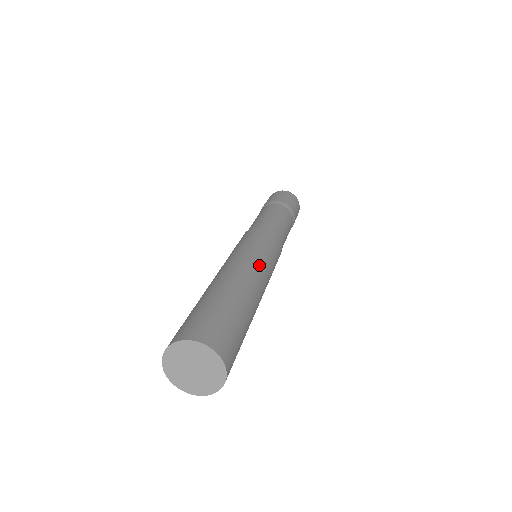
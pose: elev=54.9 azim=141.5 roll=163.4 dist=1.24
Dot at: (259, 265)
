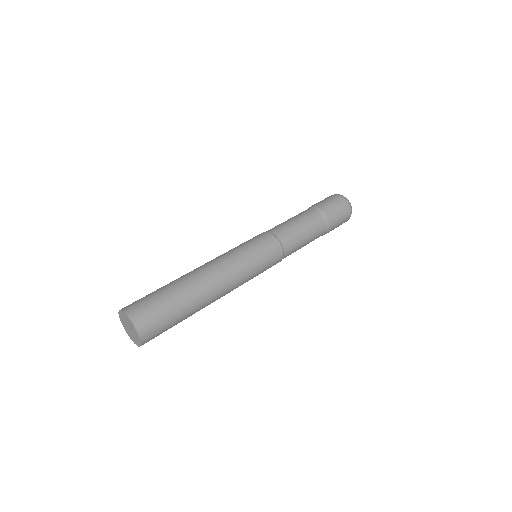
Dot at: (222, 260)
